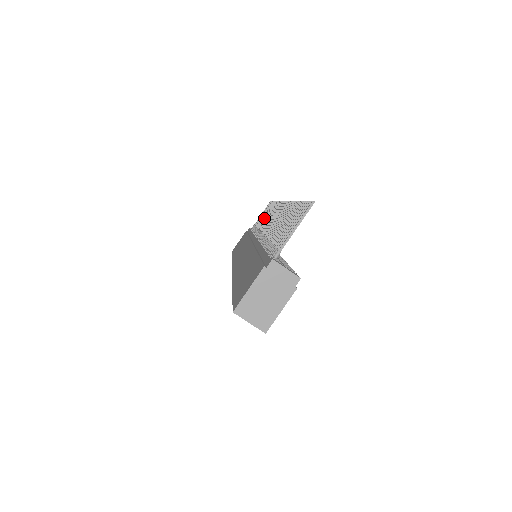
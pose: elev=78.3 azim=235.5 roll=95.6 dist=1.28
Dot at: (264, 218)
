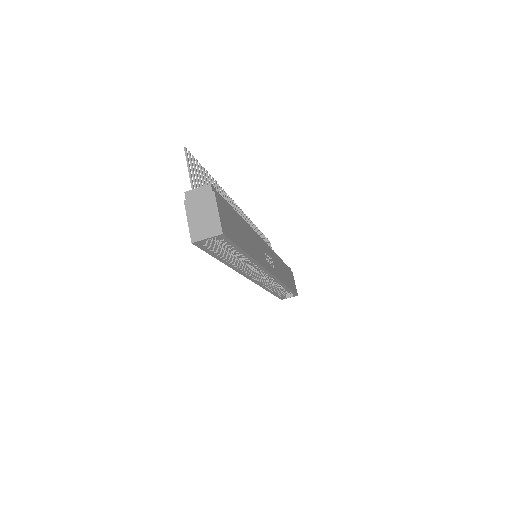
Dot at: occluded
